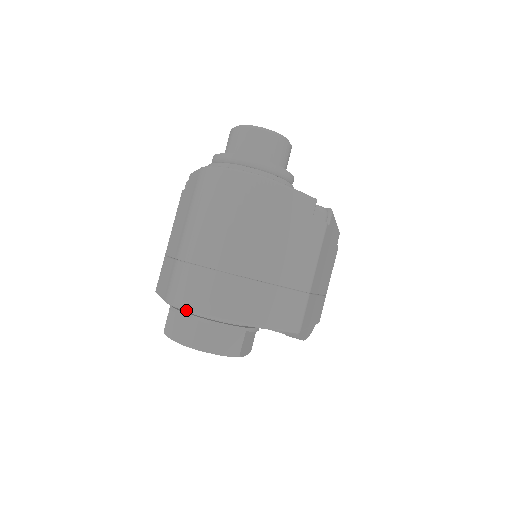
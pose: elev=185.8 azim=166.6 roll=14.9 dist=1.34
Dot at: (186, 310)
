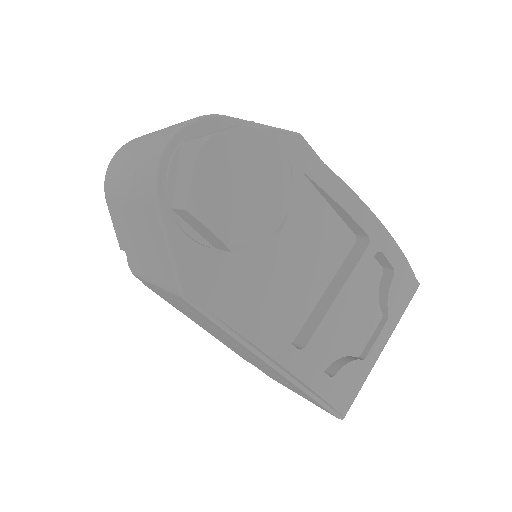
Dot at: (162, 150)
